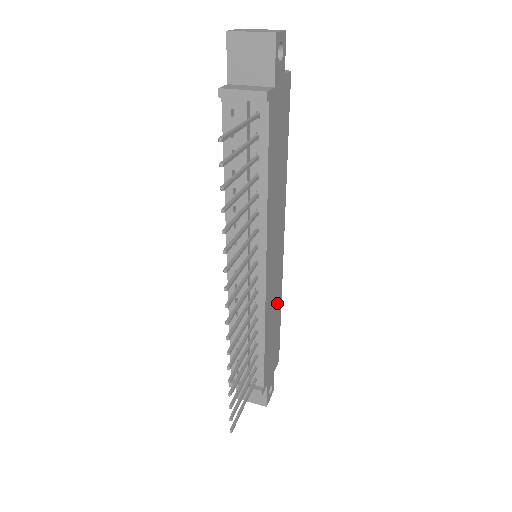
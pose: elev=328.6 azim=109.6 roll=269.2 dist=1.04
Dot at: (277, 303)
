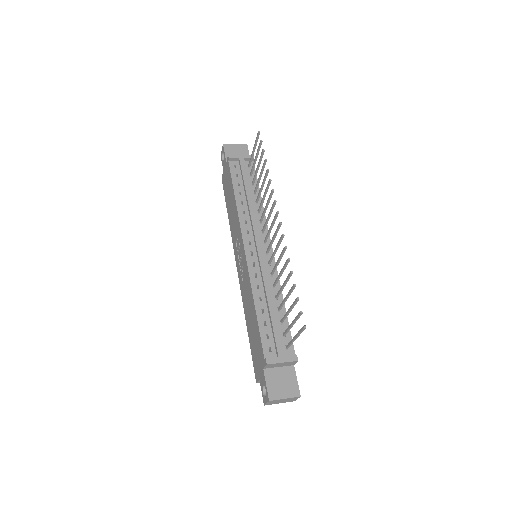
Dot at: occluded
